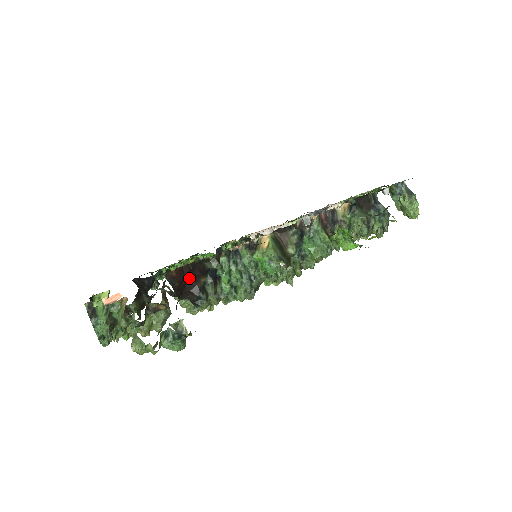
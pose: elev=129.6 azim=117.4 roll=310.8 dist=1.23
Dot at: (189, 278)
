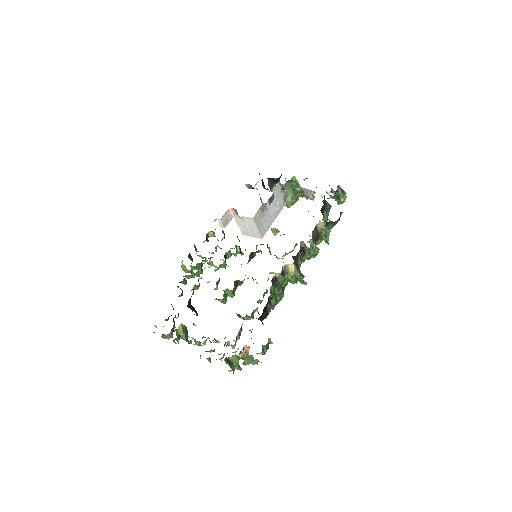
Dot at: (263, 312)
